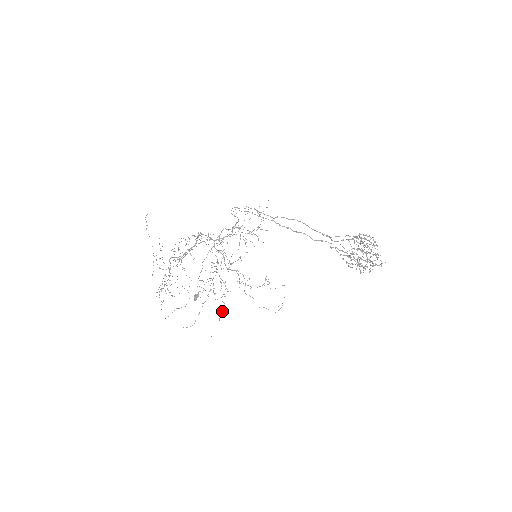
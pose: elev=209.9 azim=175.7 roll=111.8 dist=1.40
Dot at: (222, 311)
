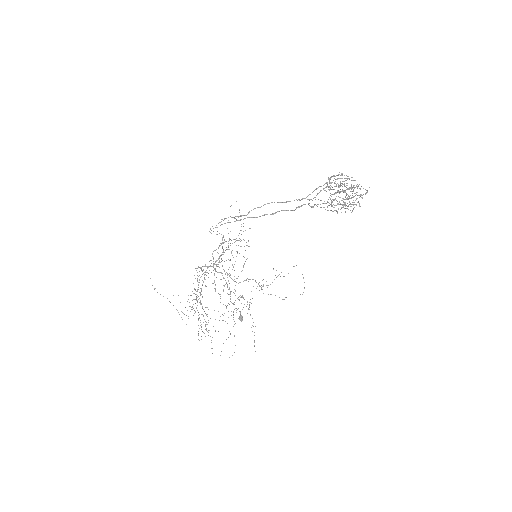
Dot at: occluded
